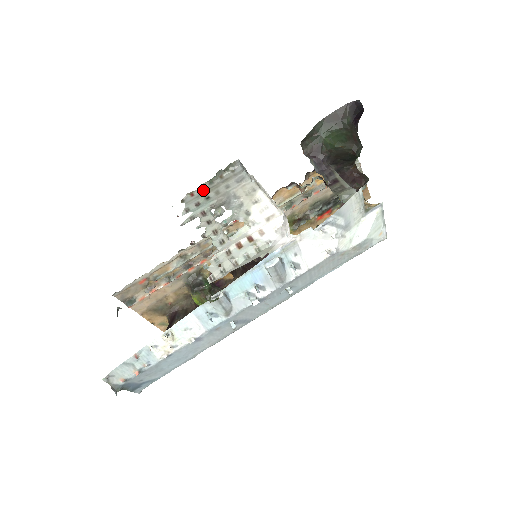
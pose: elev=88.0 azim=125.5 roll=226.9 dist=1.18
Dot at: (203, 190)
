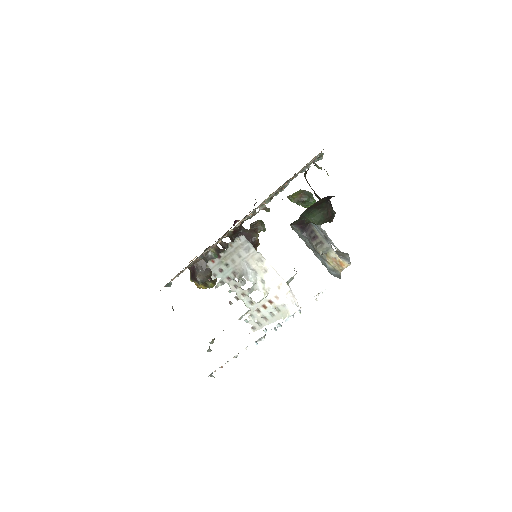
Dot at: (221, 258)
